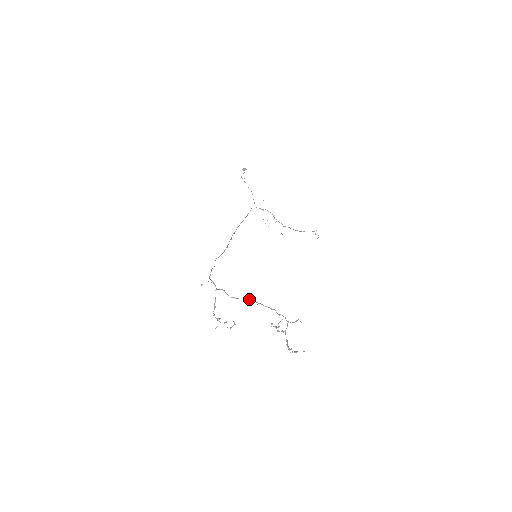
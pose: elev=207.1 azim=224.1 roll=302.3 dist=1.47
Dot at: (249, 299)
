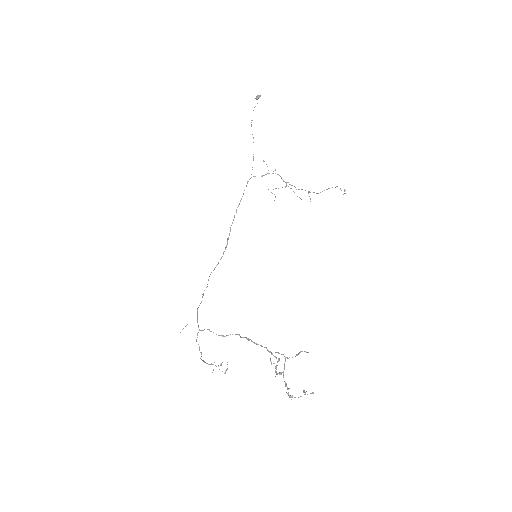
Dot at: (238, 334)
